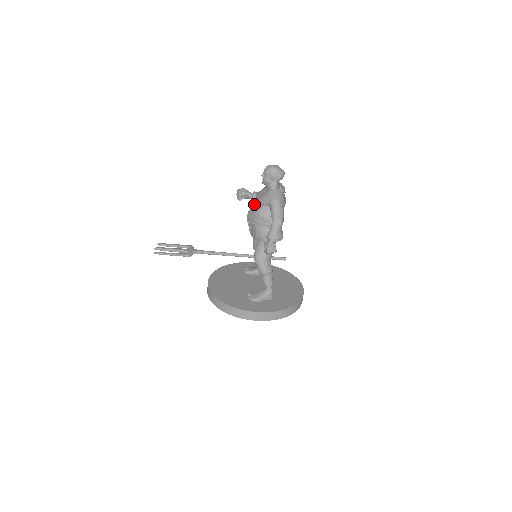
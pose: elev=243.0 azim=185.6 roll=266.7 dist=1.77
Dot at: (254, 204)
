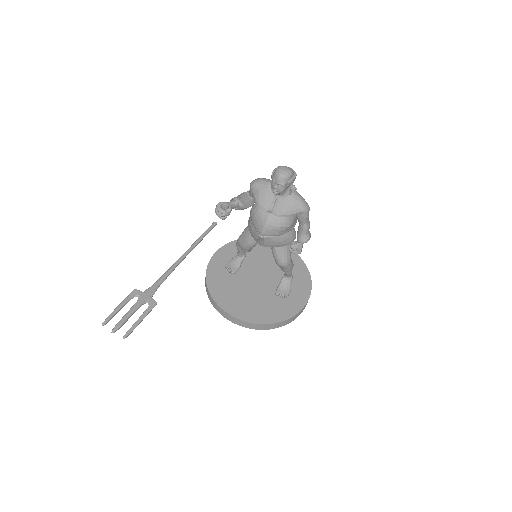
Dot at: (268, 219)
